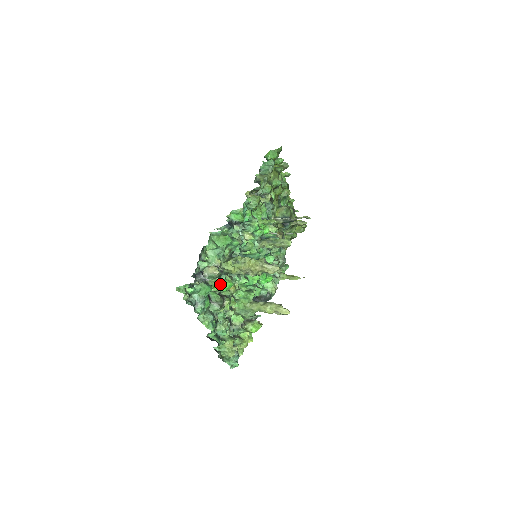
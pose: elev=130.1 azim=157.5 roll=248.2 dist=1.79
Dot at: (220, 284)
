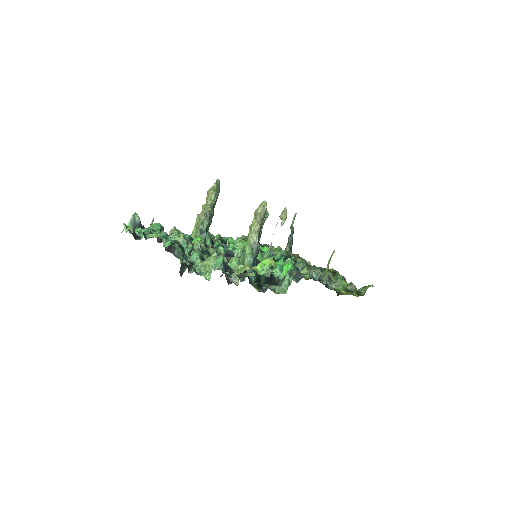
Dot at: occluded
